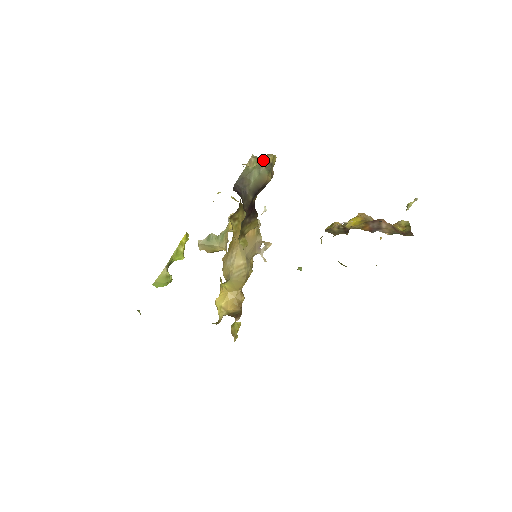
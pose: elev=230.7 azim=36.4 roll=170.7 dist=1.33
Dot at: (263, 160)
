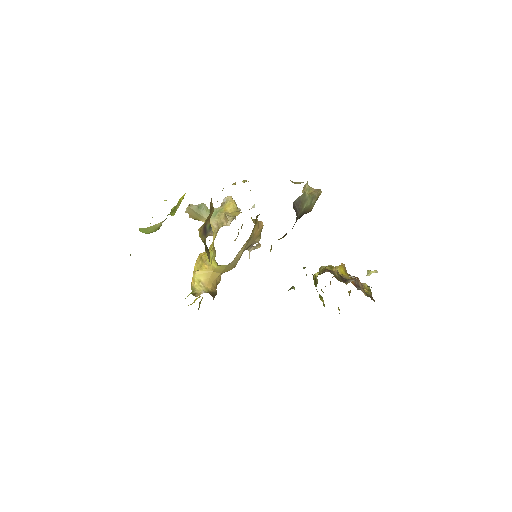
Dot at: (316, 193)
